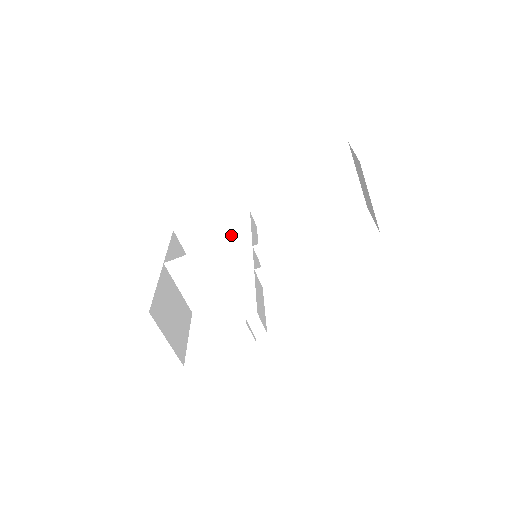
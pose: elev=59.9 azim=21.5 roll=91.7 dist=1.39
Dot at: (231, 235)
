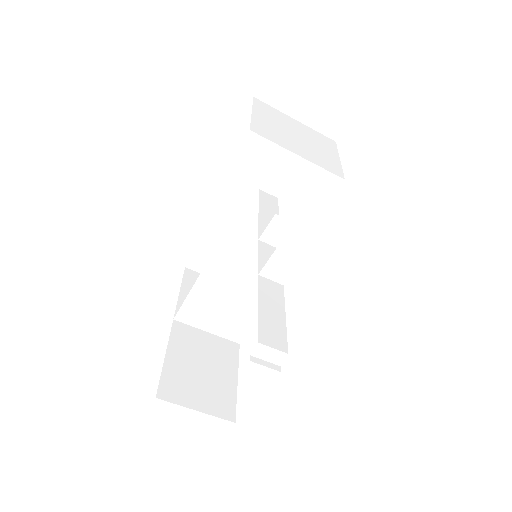
Dot at: (238, 237)
